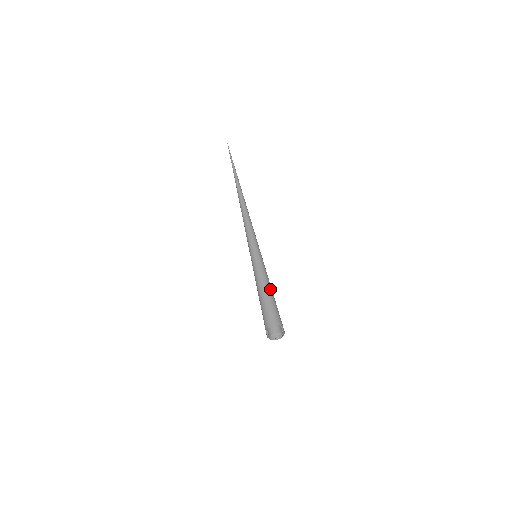
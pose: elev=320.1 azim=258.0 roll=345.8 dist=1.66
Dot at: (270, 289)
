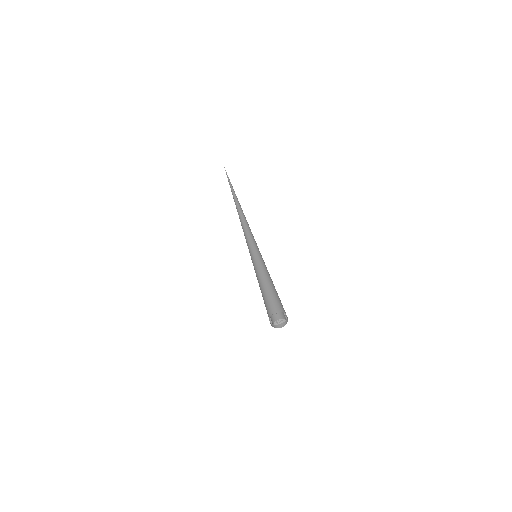
Dot at: (271, 282)
